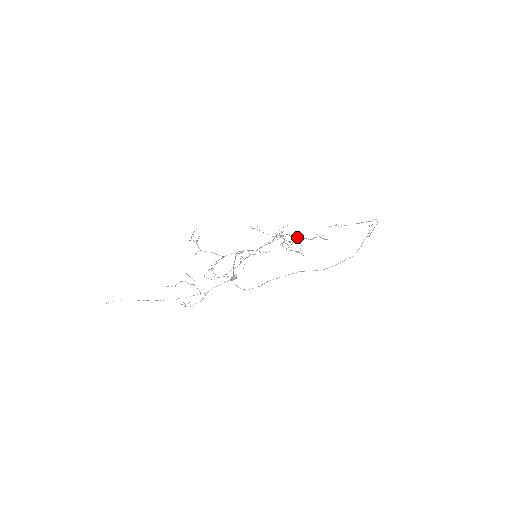
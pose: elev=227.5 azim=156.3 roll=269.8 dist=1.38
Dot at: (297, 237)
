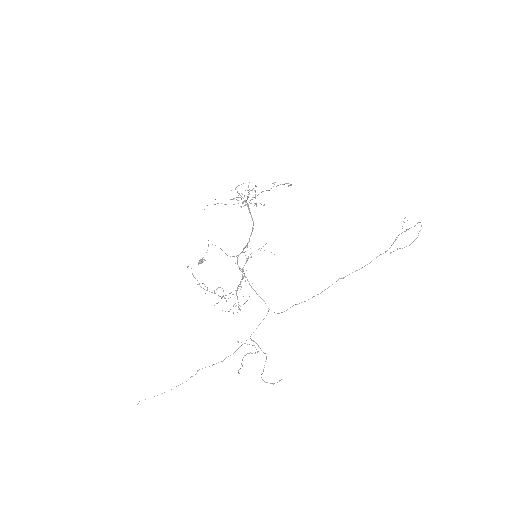
Dot at: occluded
